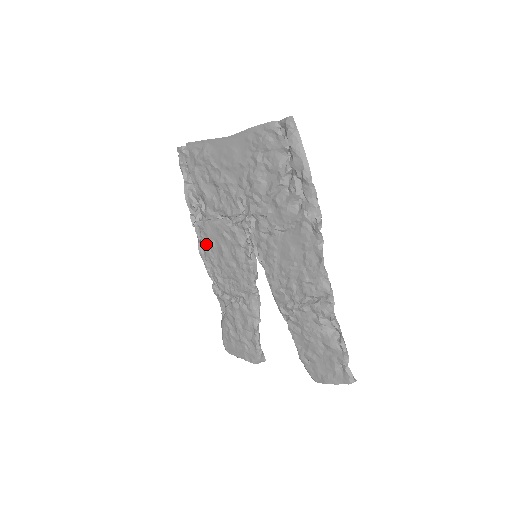
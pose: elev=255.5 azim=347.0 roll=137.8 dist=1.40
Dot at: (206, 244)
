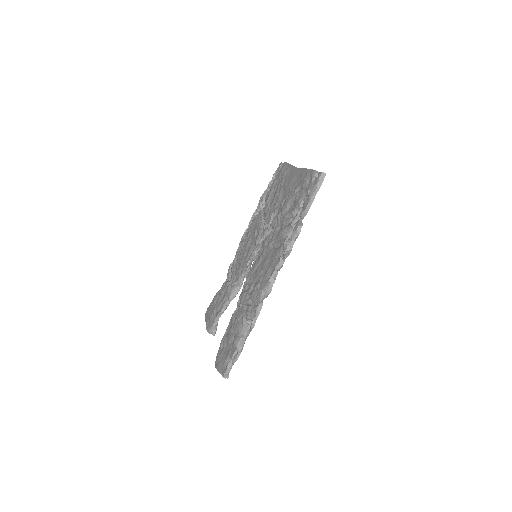
Dot at: (247, 233)
